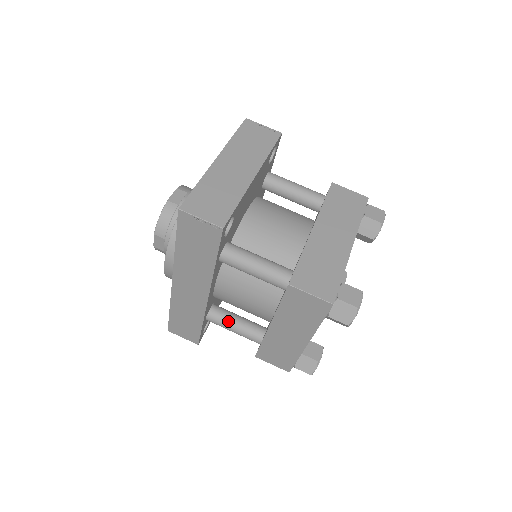
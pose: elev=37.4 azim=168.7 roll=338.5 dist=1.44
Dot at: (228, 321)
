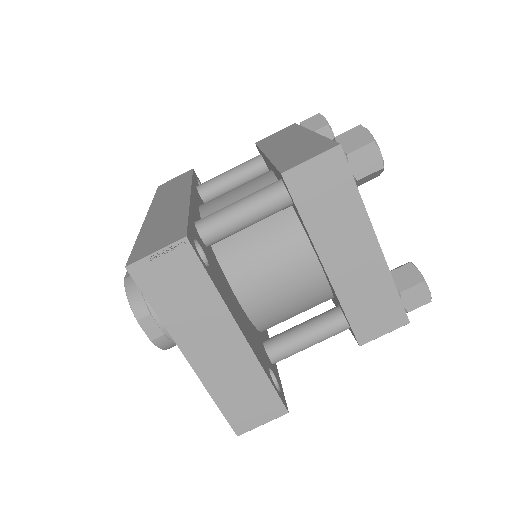
Dot at: occluded
